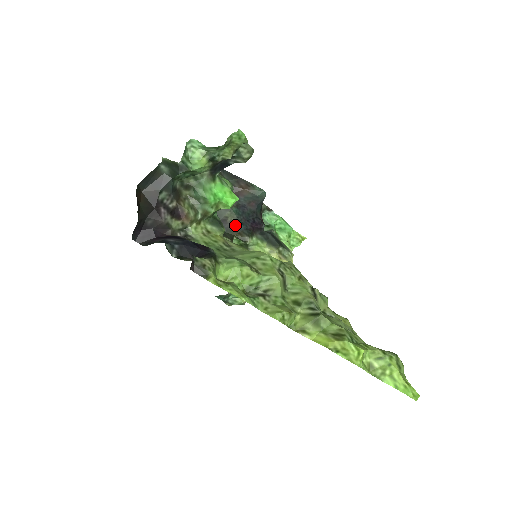
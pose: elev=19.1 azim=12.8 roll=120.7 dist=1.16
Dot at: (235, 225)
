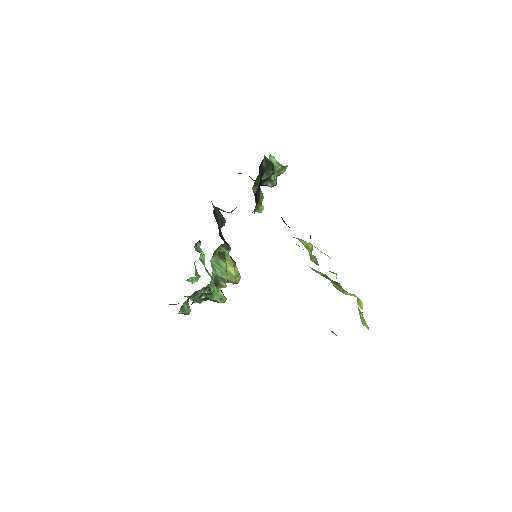
Dot at: (221, 235)
